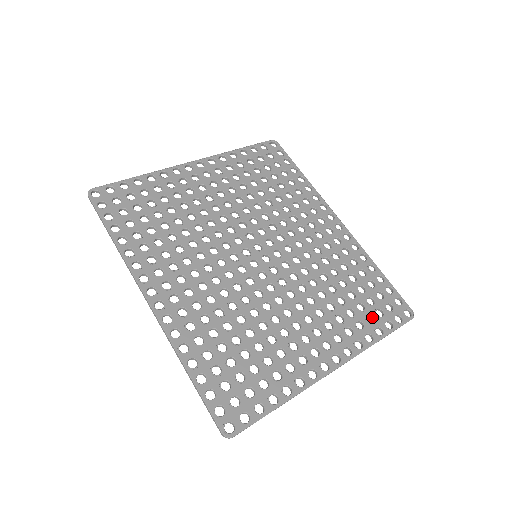
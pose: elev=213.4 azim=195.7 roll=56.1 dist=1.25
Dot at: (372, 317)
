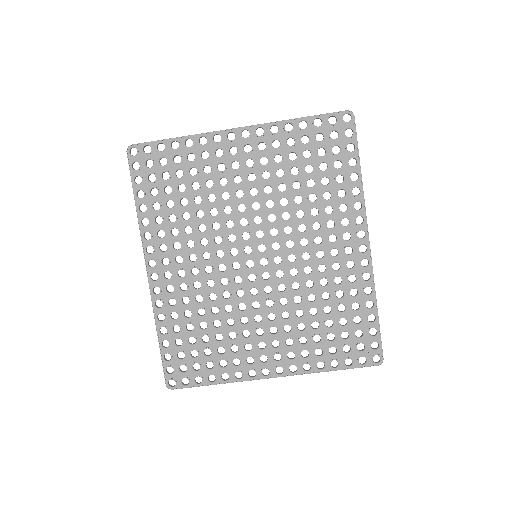
Dot at: (336, 349)
